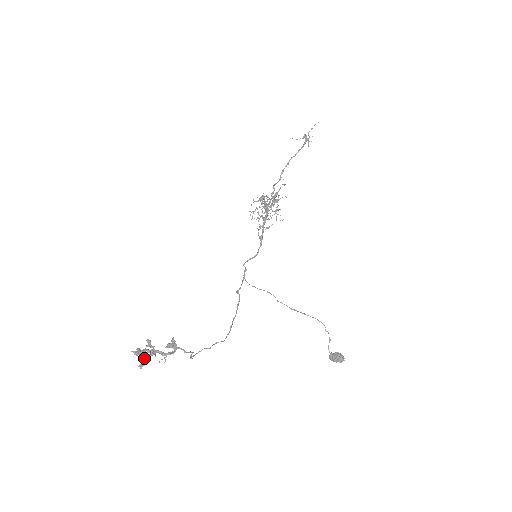
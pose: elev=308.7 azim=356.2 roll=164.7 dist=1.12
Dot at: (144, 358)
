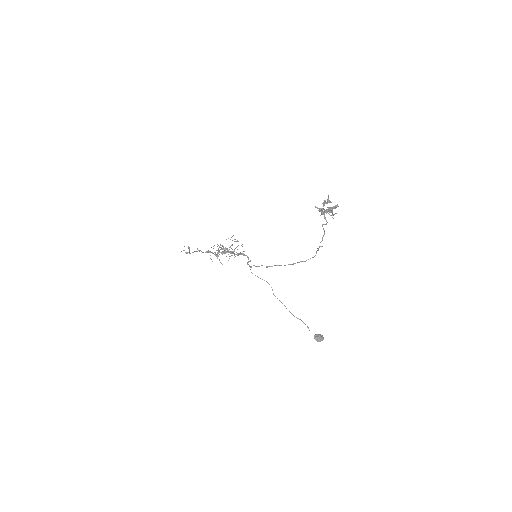
Dot at: (330, 207)
